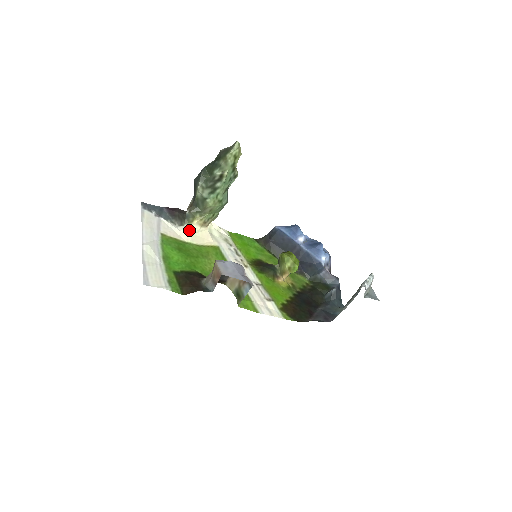
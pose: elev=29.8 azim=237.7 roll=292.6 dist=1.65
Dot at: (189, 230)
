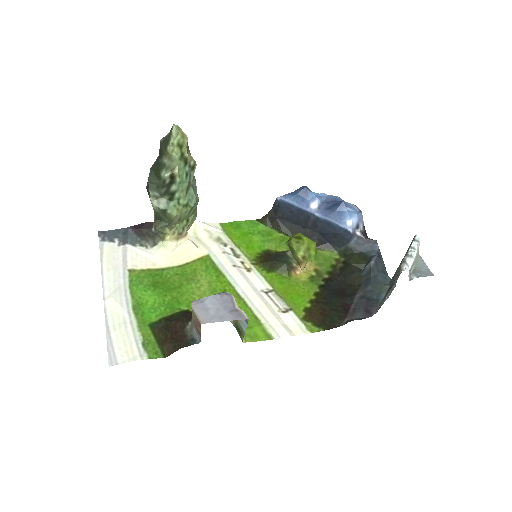
Dot at: (164, 249)
